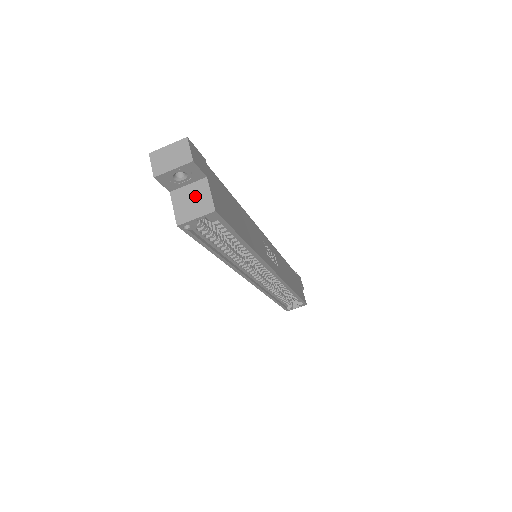
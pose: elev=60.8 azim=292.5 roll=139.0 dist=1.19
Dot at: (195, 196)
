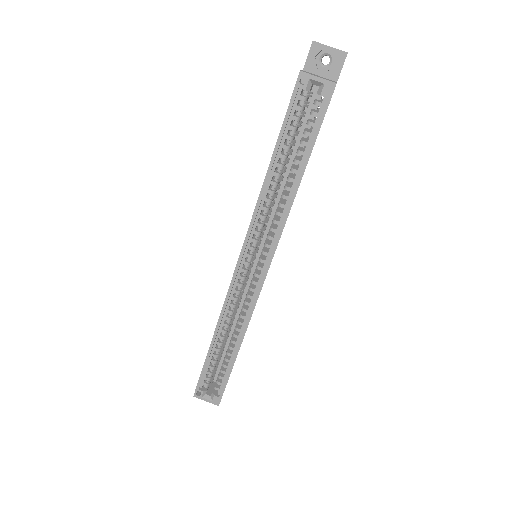
Dot at: occluded
